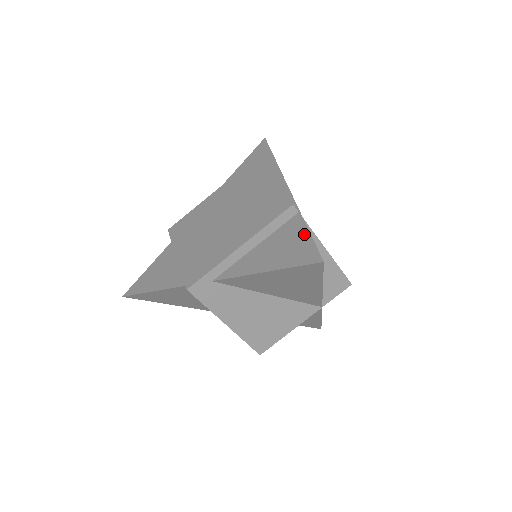
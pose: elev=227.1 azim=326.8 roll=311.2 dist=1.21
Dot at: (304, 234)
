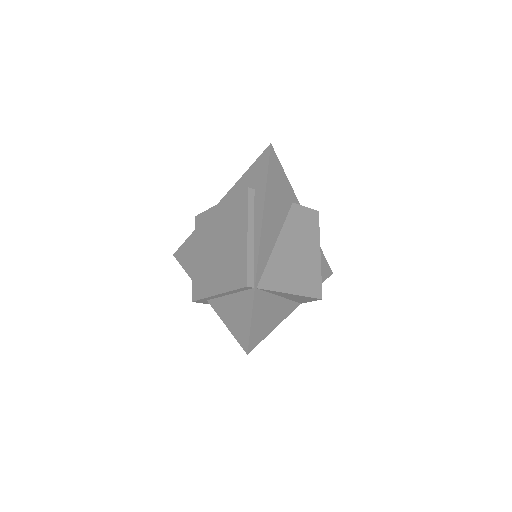
Dot at: (249, 316)
